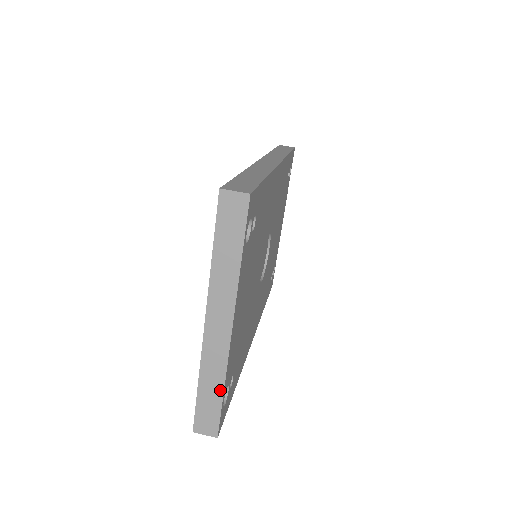
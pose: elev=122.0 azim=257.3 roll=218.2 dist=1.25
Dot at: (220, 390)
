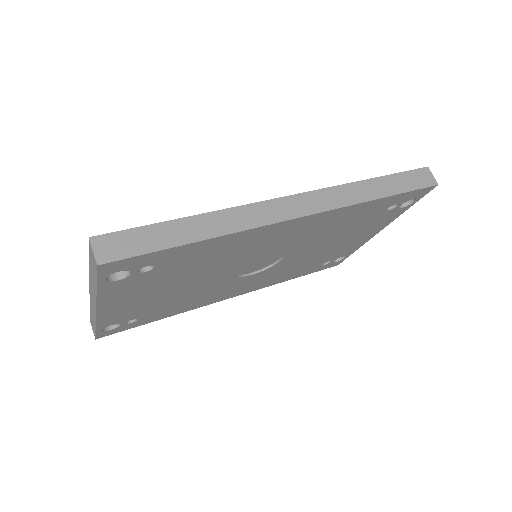
Dot at: (95, 325)
